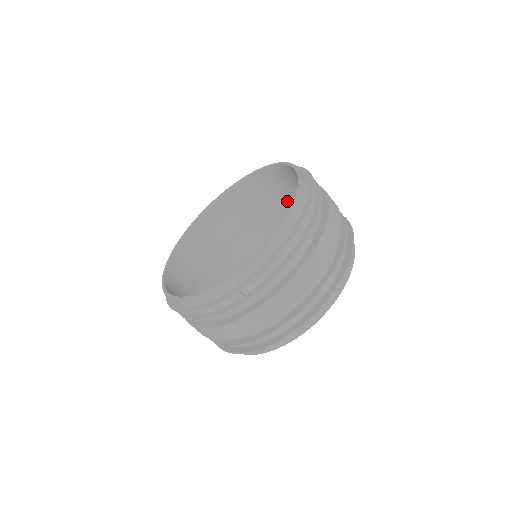
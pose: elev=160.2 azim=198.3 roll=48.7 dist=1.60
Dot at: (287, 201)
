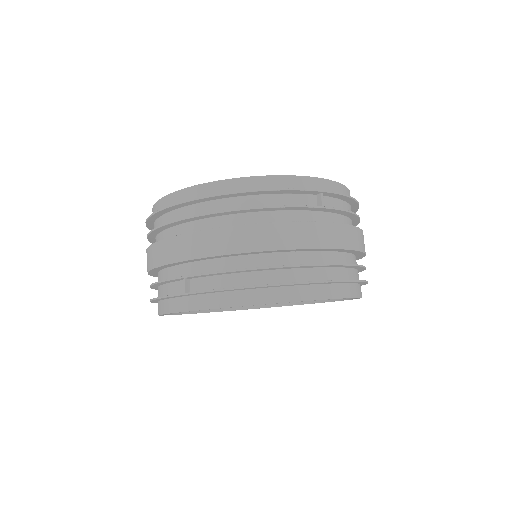
Dot at: occluded
